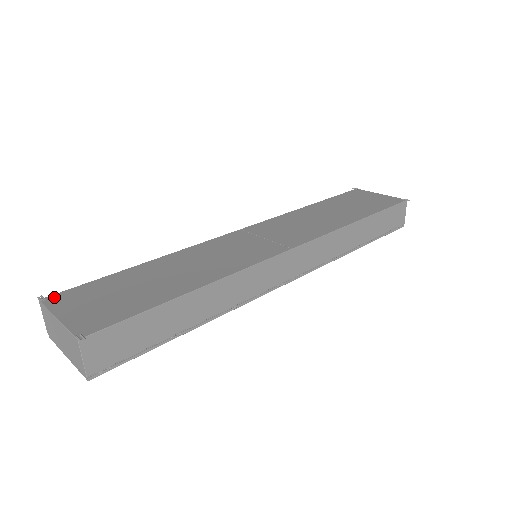
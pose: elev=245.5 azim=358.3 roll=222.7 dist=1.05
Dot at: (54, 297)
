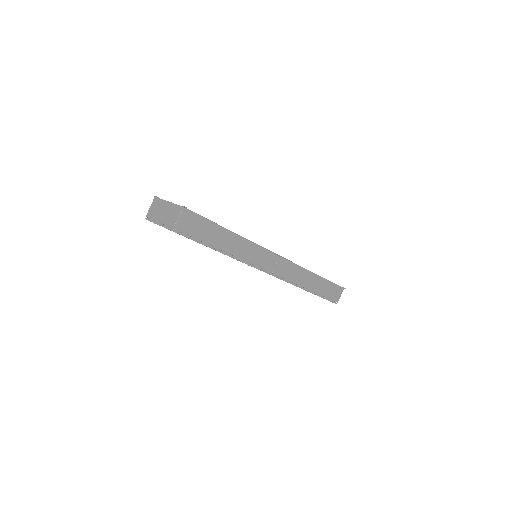
Dot at: occluded
